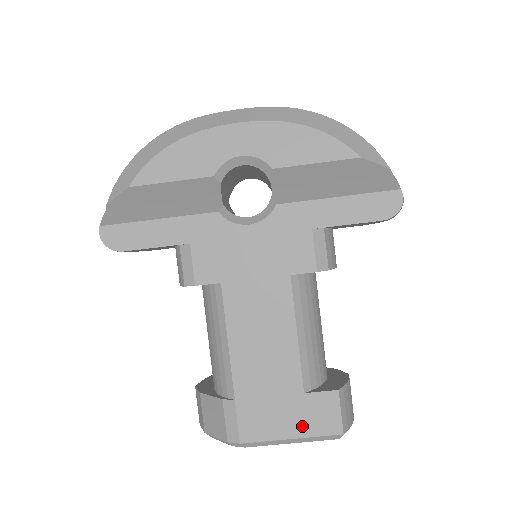
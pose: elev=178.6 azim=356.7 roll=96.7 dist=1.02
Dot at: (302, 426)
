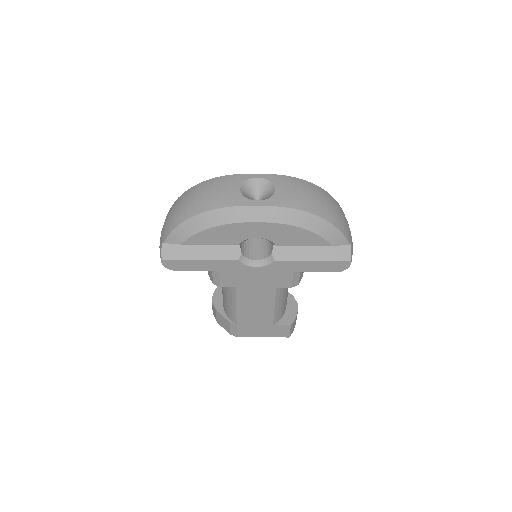
Dot at: (269, 334)
